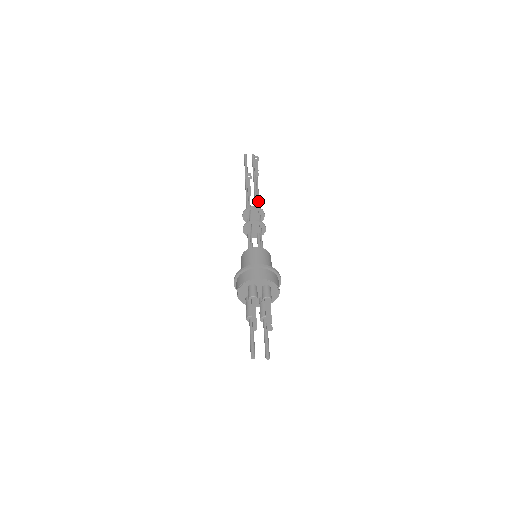
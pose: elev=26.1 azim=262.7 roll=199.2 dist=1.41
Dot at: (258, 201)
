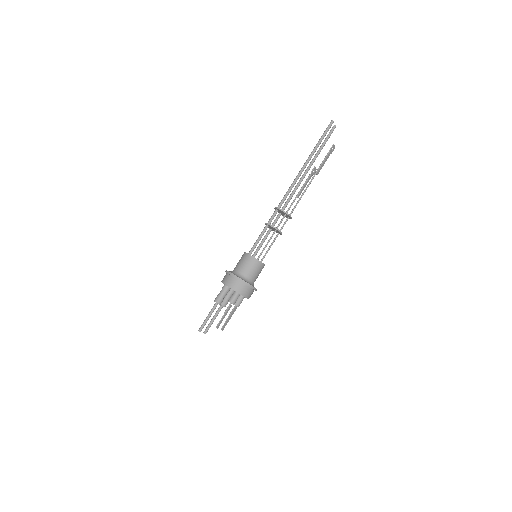
Dot at: occluded
